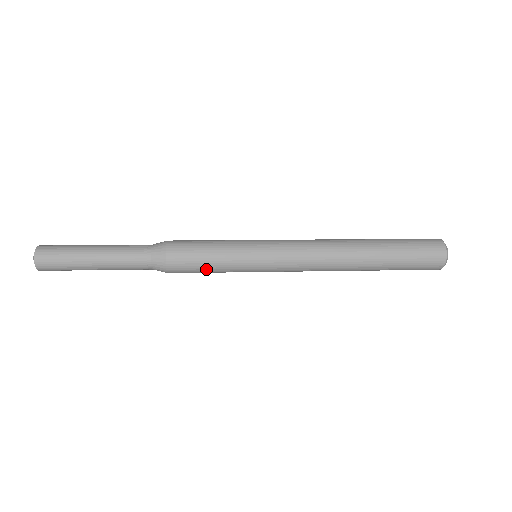
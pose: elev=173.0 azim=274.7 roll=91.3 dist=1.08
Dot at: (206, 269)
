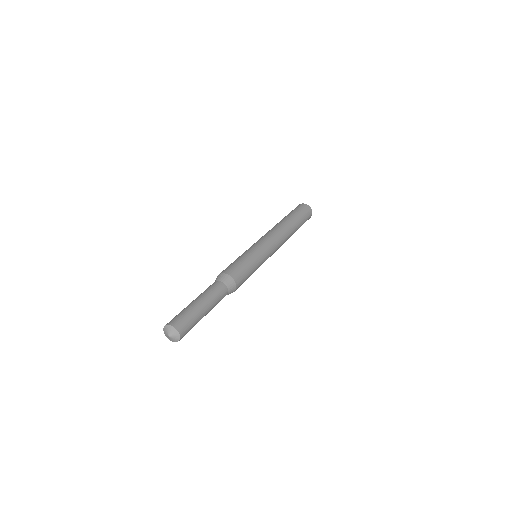
Dot at: occluded
